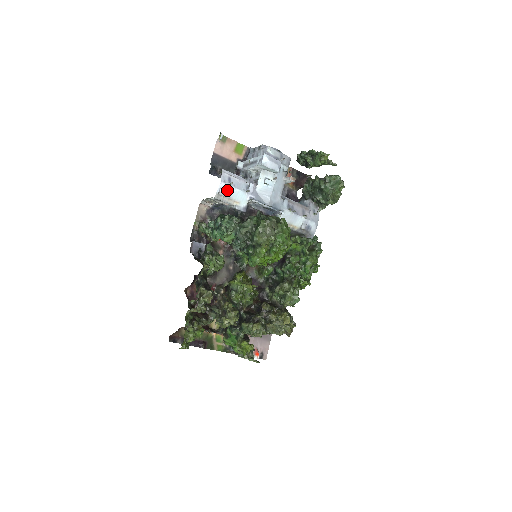
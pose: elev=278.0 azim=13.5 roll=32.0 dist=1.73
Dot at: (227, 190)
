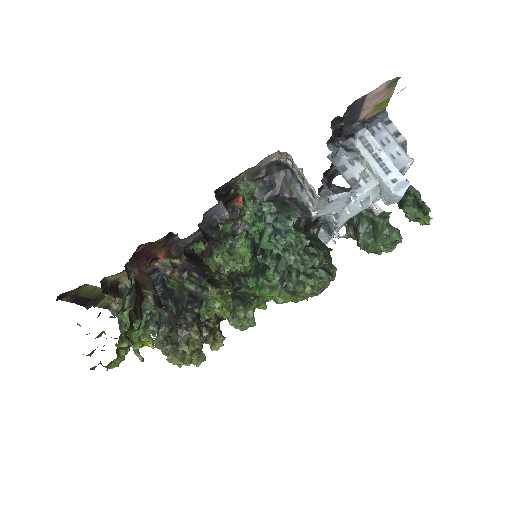
Dot at: (339, 198)
